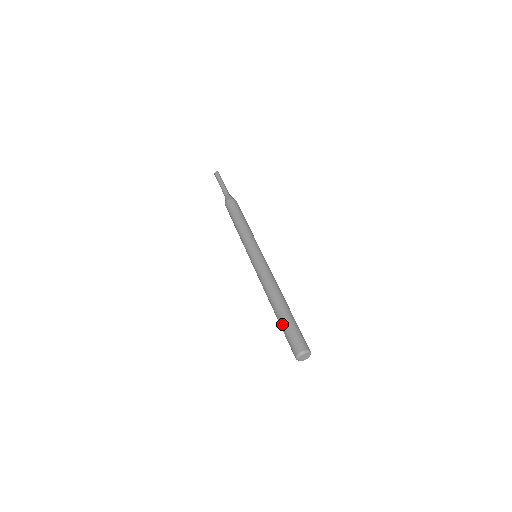
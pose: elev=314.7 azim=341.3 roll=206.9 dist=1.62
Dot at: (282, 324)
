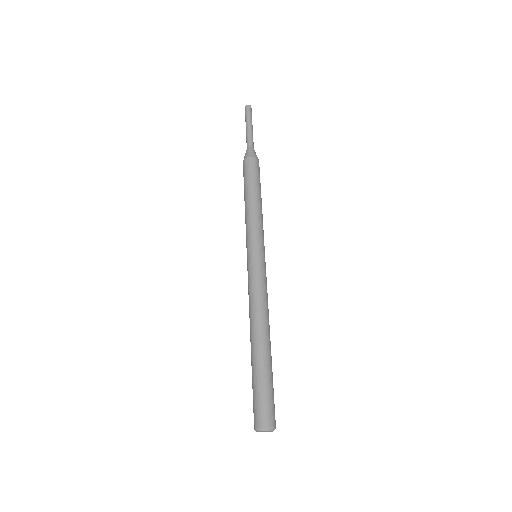
Dot at: (258, 374)
